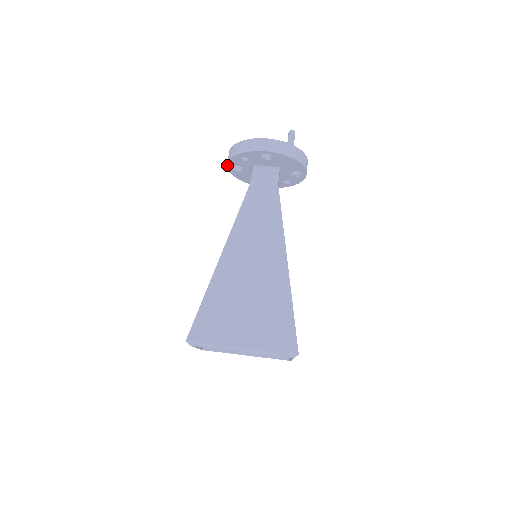
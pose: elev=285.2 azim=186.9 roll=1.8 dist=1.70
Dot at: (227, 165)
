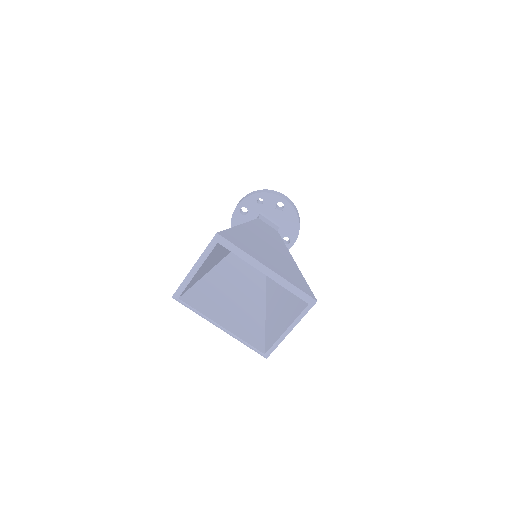
Dot at: (238, 204)
